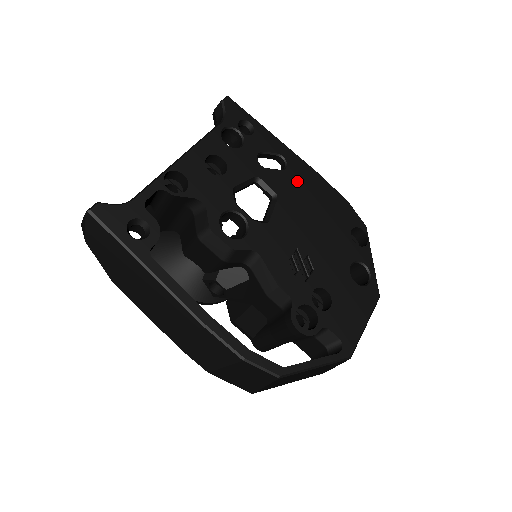
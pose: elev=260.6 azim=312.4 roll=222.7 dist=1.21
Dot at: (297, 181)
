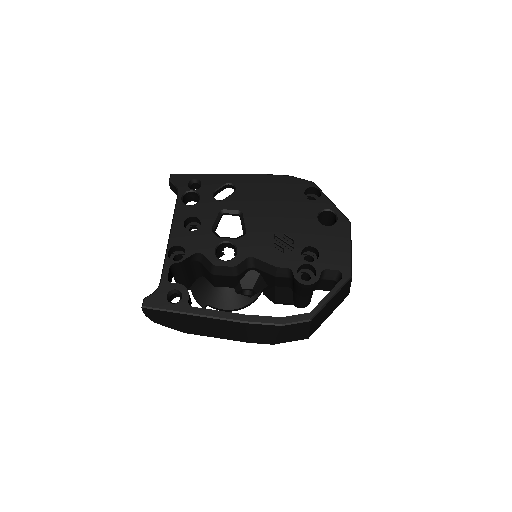
Dot at: (248, 191)
